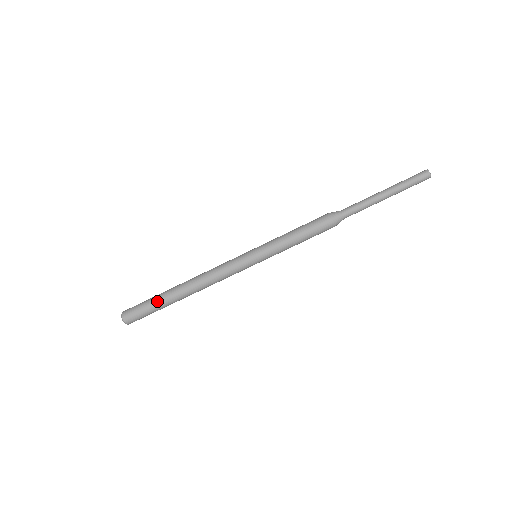
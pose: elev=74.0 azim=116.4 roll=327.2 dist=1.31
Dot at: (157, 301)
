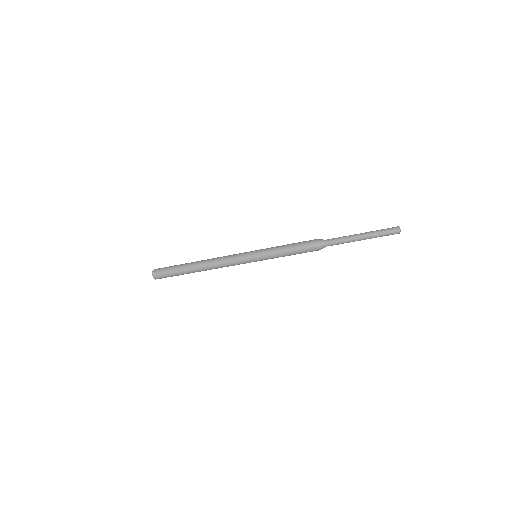
Dot at: occluded
